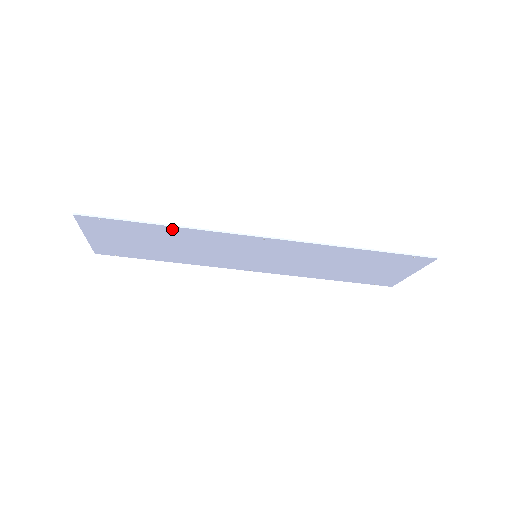
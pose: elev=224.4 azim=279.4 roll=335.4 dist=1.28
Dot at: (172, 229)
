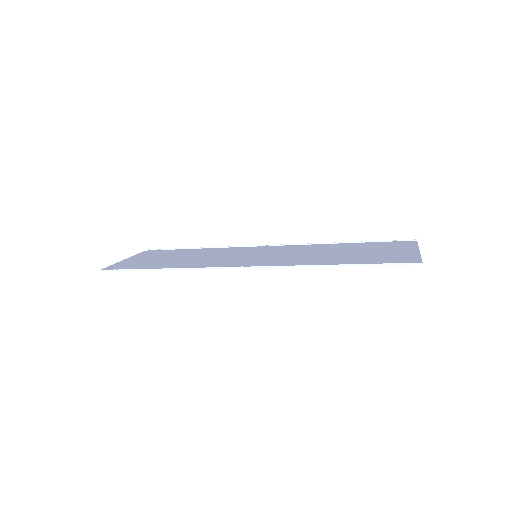
Dot at: occluded
